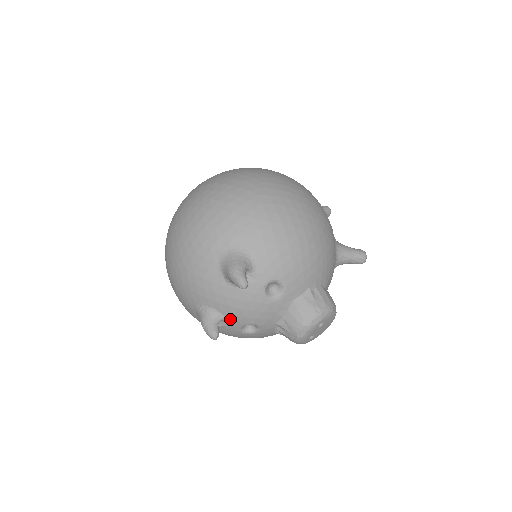
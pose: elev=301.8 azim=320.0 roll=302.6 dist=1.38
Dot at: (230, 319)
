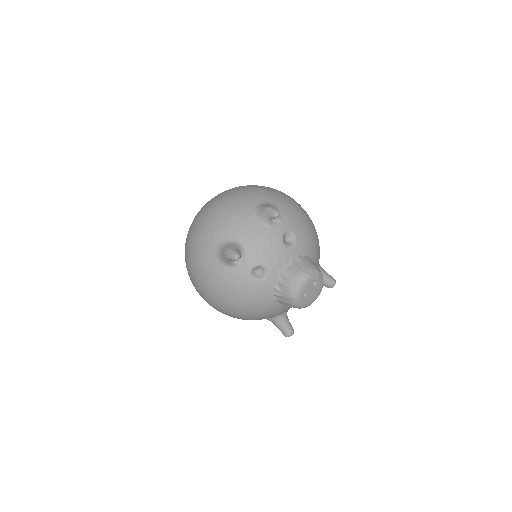
Dot at: (249, 255)
